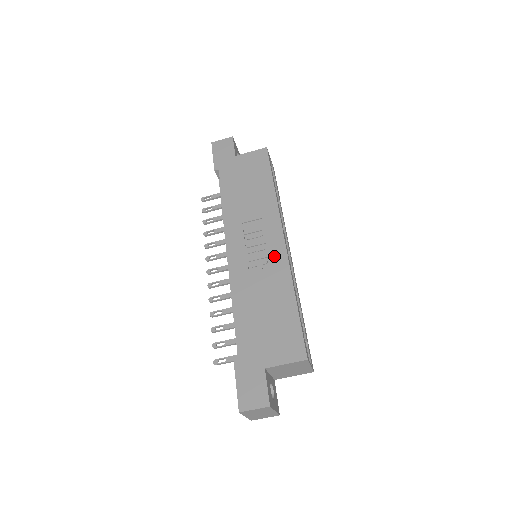
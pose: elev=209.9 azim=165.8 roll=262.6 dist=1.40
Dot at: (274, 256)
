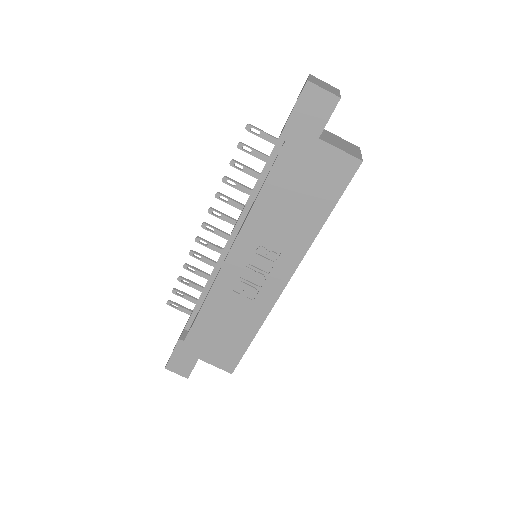
Dot at: (265, 293)
